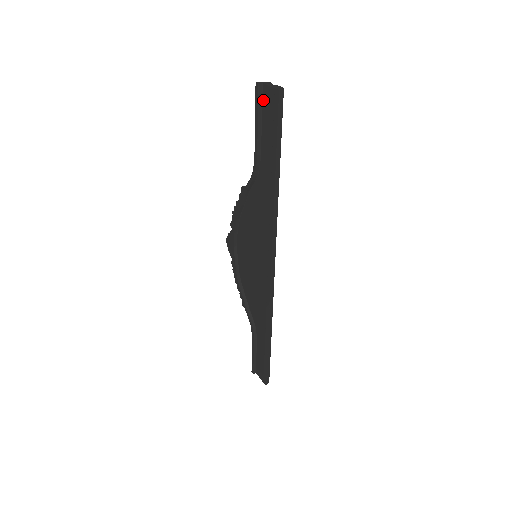
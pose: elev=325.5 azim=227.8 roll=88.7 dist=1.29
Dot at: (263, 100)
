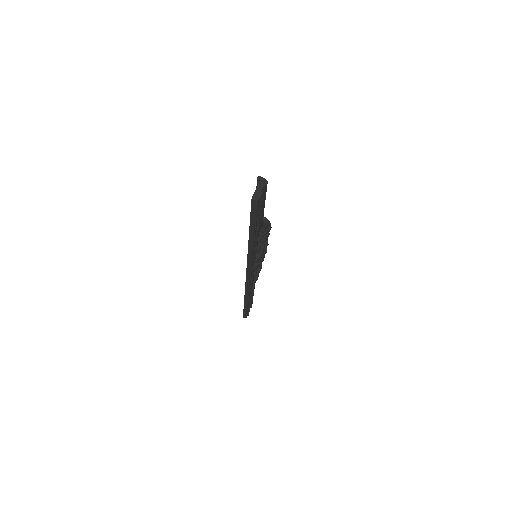
Dot at: occluded
